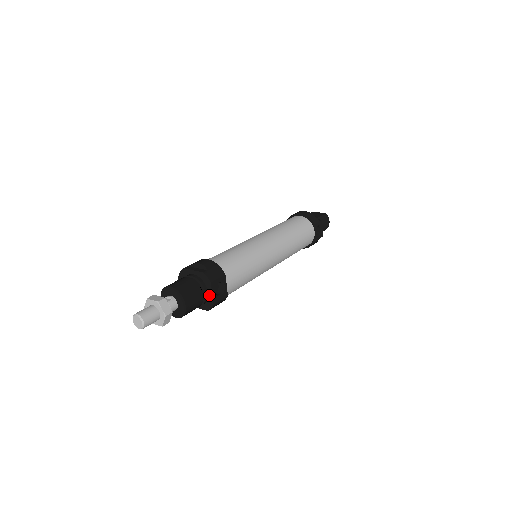
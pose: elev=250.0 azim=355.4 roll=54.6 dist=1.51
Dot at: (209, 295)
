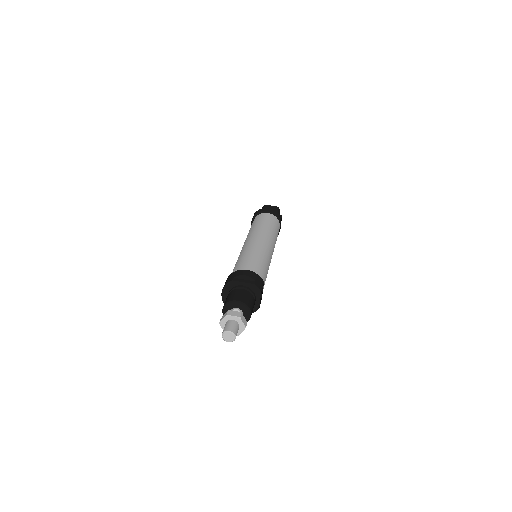
Dot at: (256, 302)
